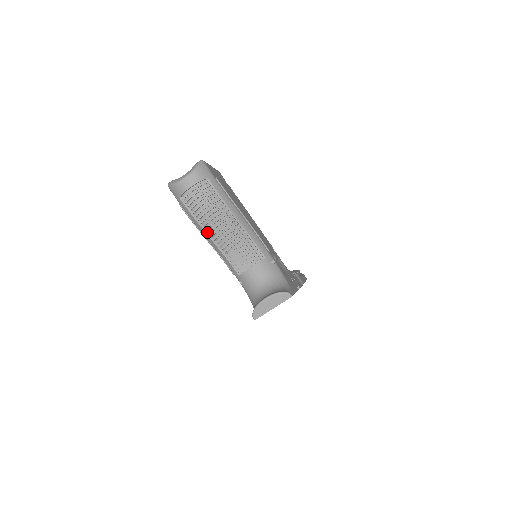
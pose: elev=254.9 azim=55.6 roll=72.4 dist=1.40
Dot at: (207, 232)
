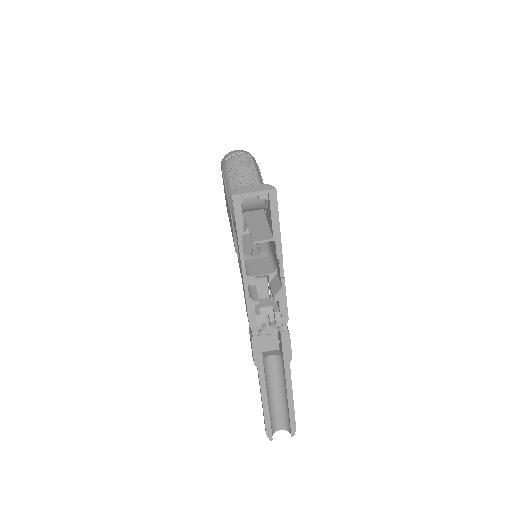
Dot at: (230, 179)
